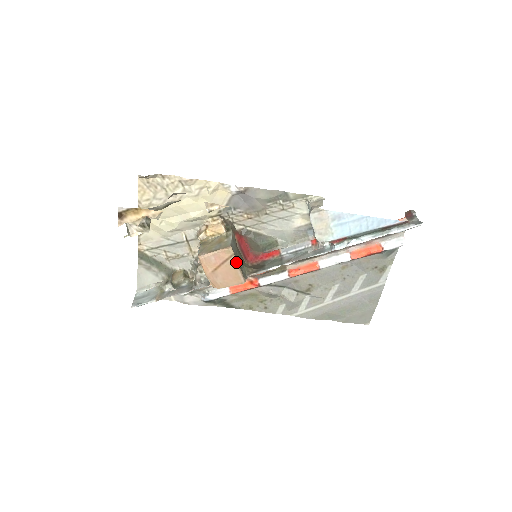
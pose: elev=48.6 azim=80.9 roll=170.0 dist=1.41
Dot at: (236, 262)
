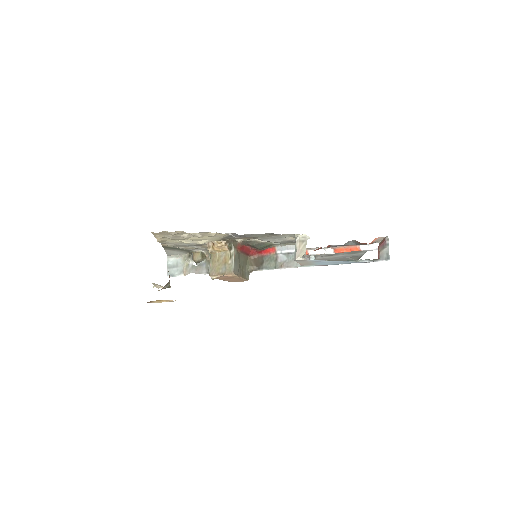
Dot at: (239, 278)
